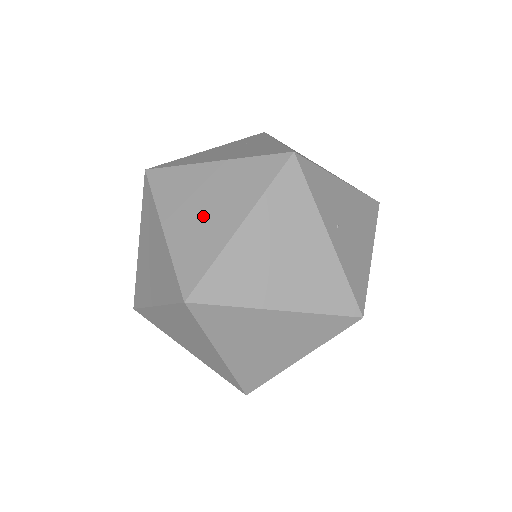
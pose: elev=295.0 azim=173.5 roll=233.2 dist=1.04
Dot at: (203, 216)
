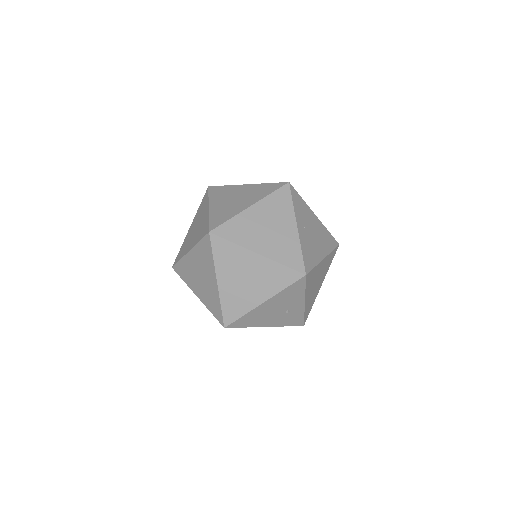
Dot at: (233, 203)
